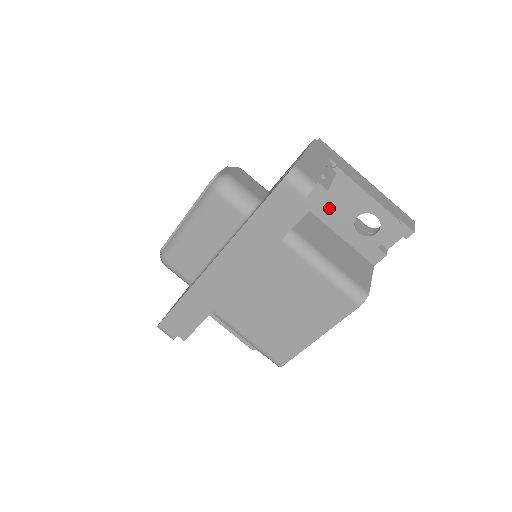
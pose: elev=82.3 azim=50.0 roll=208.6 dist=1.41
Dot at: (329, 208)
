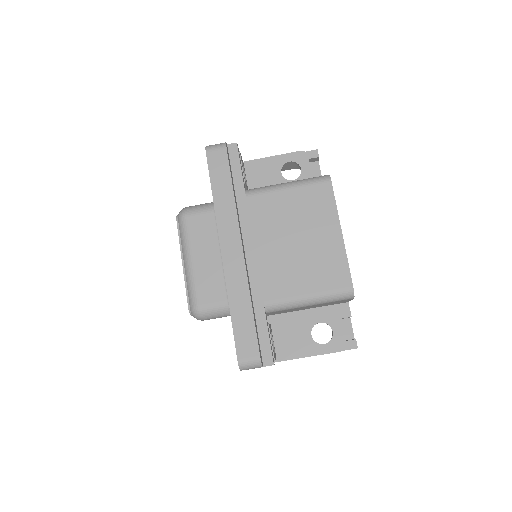
Dot at: (263, 186)
